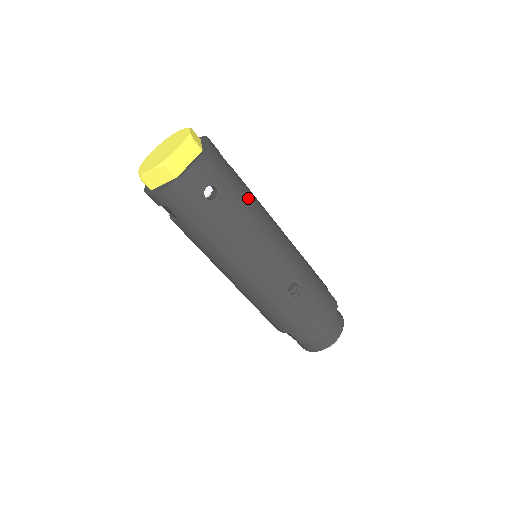
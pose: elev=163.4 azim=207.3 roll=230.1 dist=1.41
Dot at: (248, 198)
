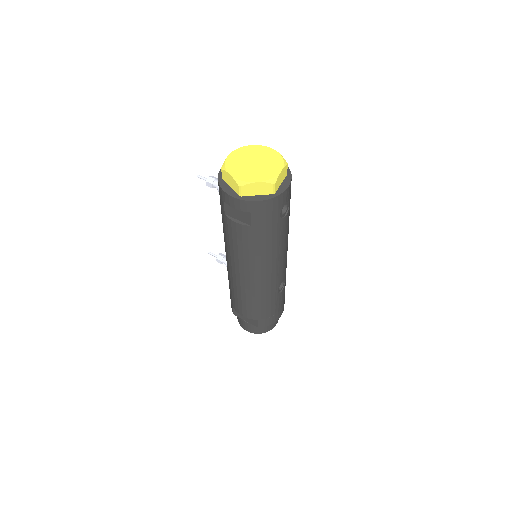
Dot at: occluded
